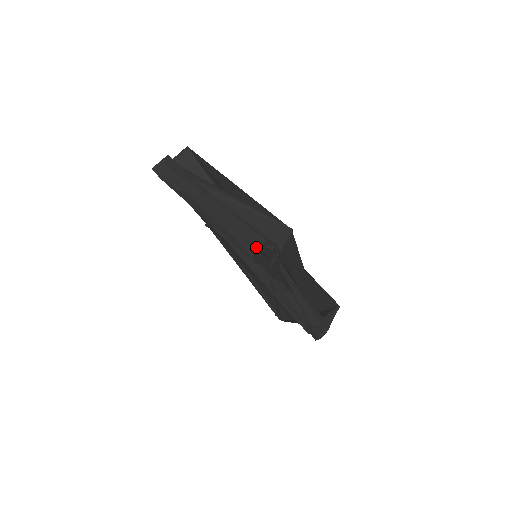
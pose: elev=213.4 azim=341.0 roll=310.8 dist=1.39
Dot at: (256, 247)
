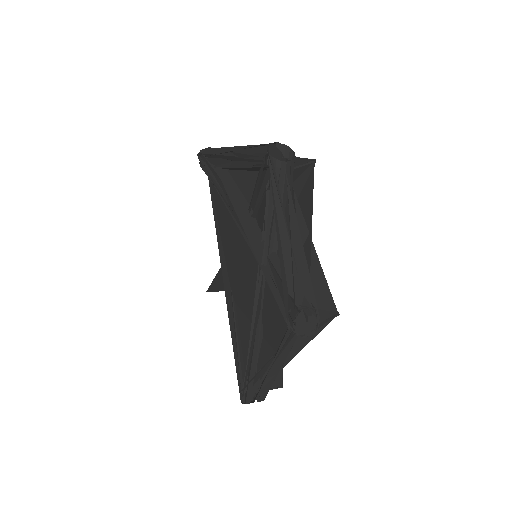
Dot at: (271, 154)
